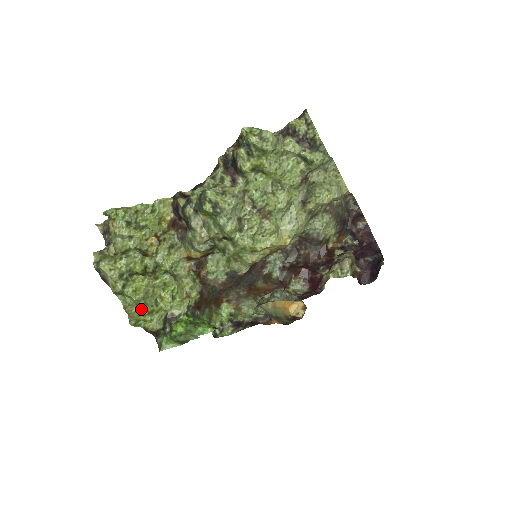
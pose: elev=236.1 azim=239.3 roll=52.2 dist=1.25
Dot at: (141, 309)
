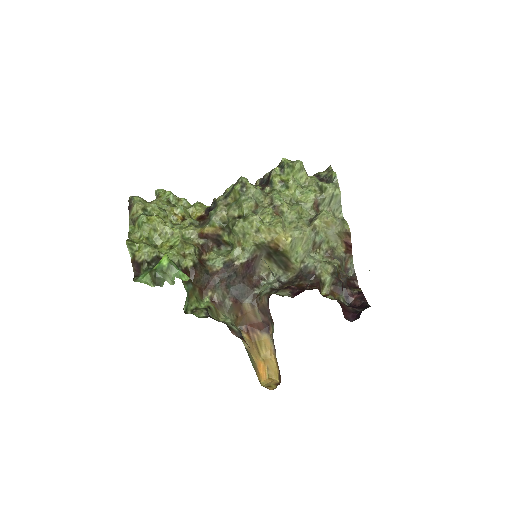
Dot at: (142, 240)
